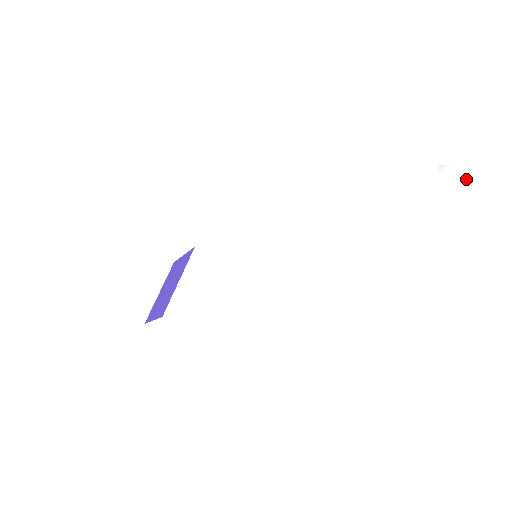
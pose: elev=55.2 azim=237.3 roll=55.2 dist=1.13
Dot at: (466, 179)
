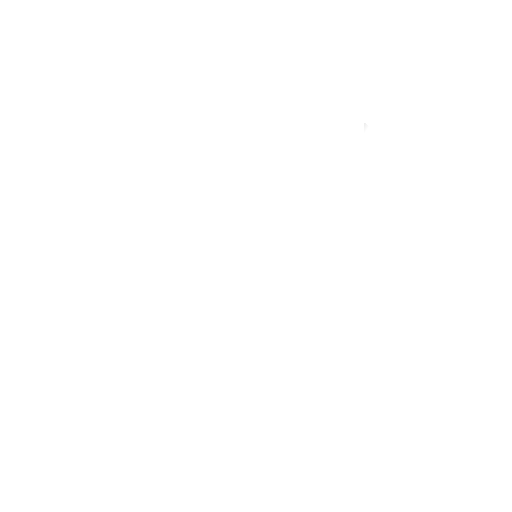
Dot at: (371, 142)
